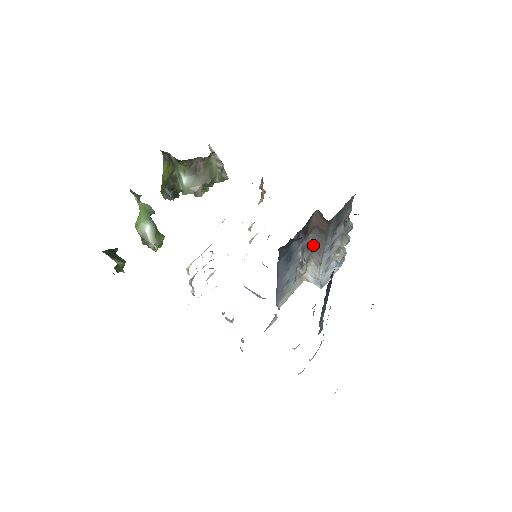
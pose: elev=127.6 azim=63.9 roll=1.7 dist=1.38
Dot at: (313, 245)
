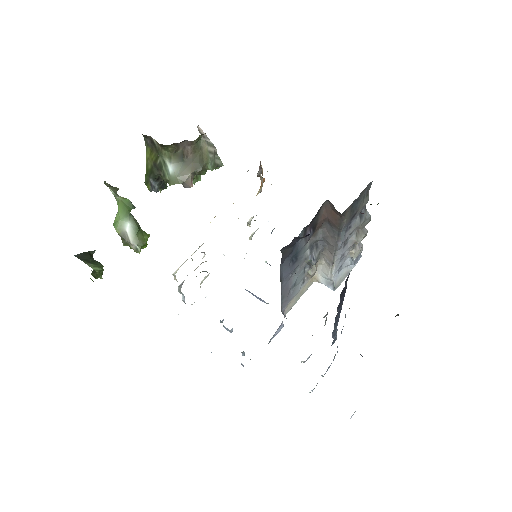
Dot at: (323, 241)
